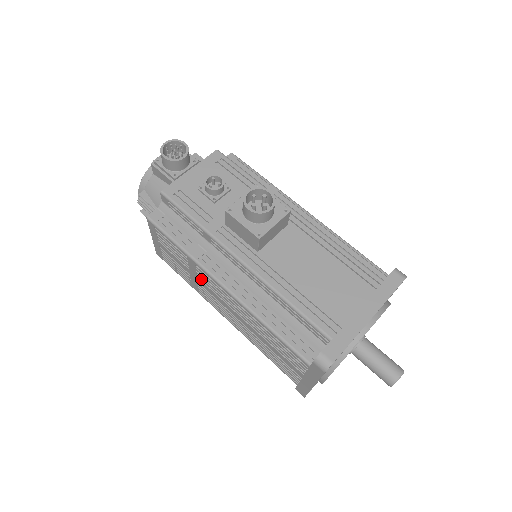
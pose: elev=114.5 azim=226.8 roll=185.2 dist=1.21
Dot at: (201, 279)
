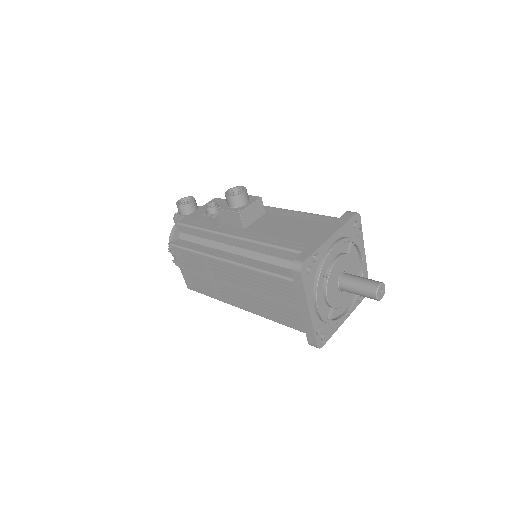
Dot at: (214, 274)
